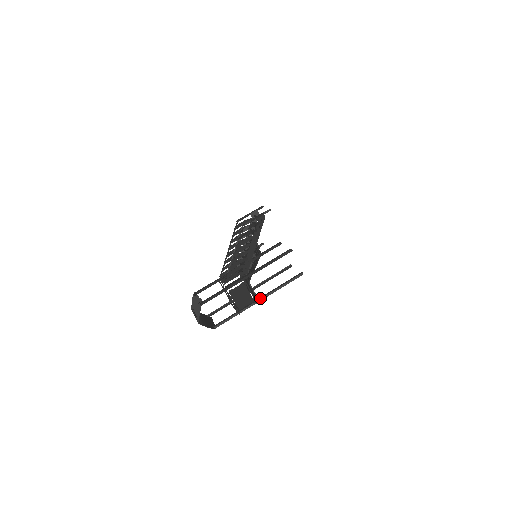
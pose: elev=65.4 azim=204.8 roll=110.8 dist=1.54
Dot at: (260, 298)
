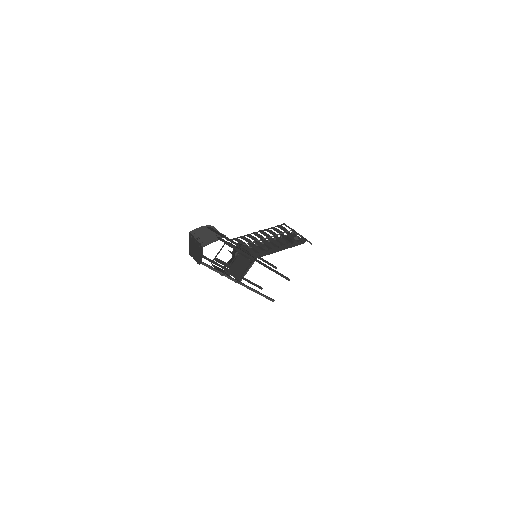
Dot at: (242, 283)
